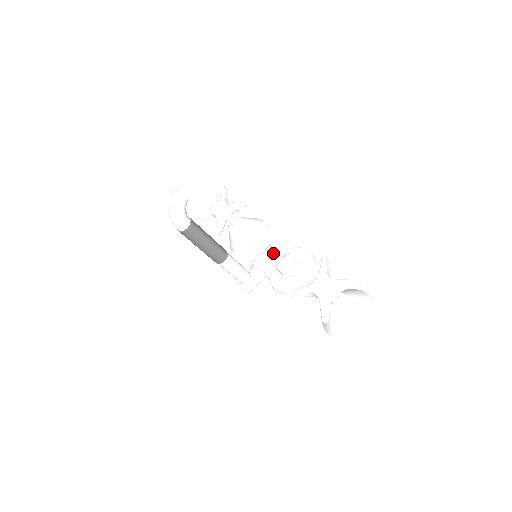
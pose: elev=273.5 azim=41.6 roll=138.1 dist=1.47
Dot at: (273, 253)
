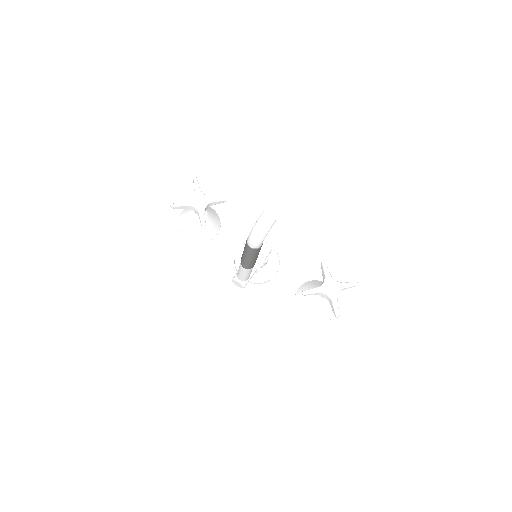
Dot at: (265, 252)
